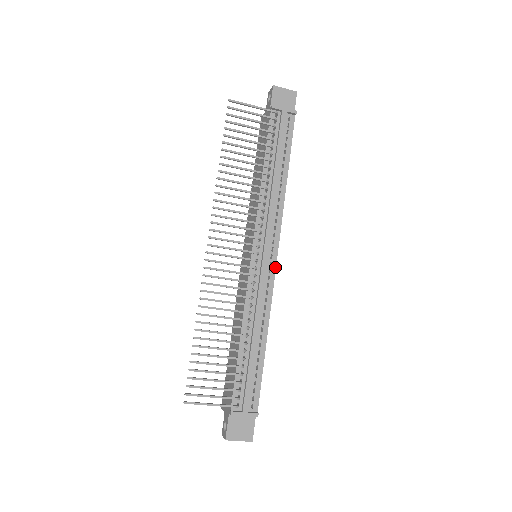
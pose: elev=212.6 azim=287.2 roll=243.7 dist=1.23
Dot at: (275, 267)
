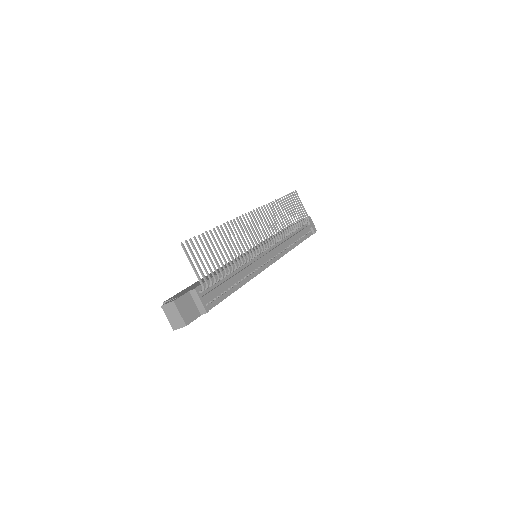
Dot at: (268, 266)
